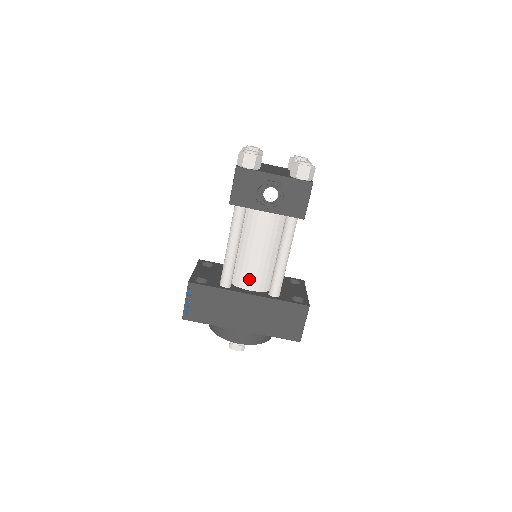
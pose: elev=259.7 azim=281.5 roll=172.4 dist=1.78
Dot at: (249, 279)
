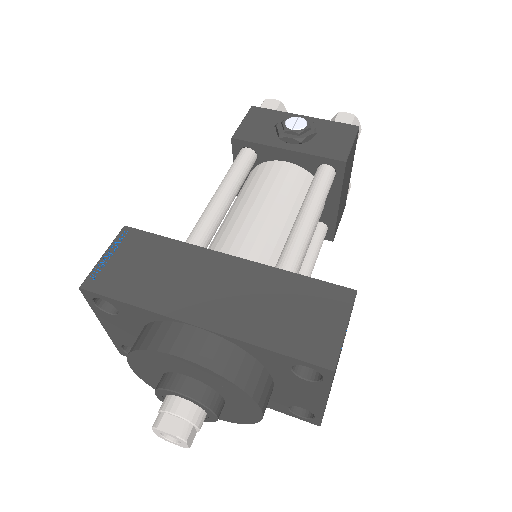
Dot at: (238, 248)
